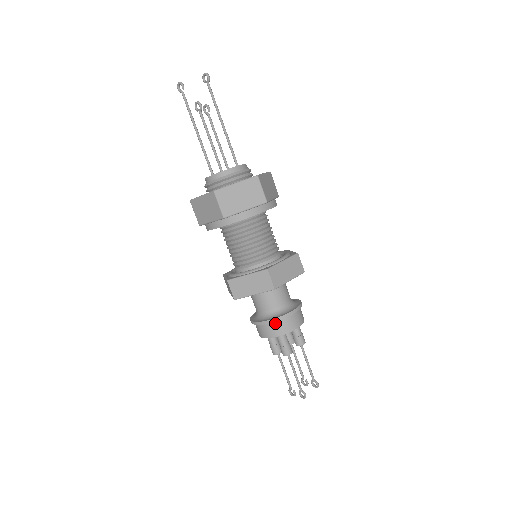
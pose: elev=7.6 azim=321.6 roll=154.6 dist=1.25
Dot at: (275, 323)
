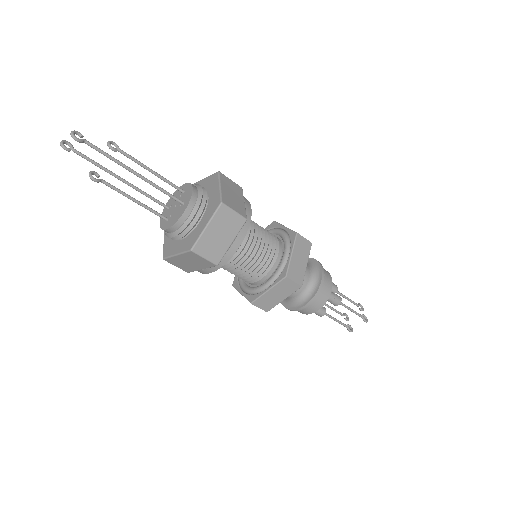
Dot at: occluded
